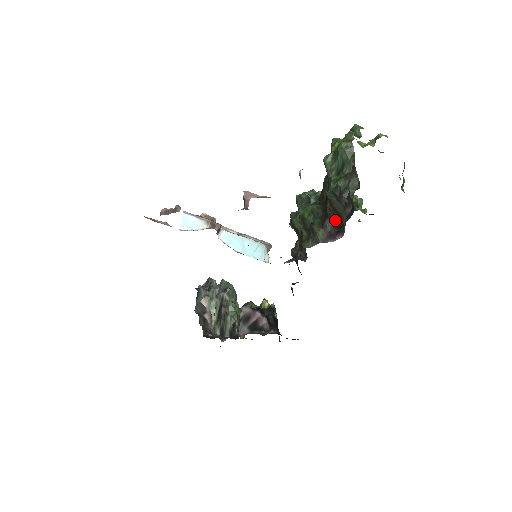
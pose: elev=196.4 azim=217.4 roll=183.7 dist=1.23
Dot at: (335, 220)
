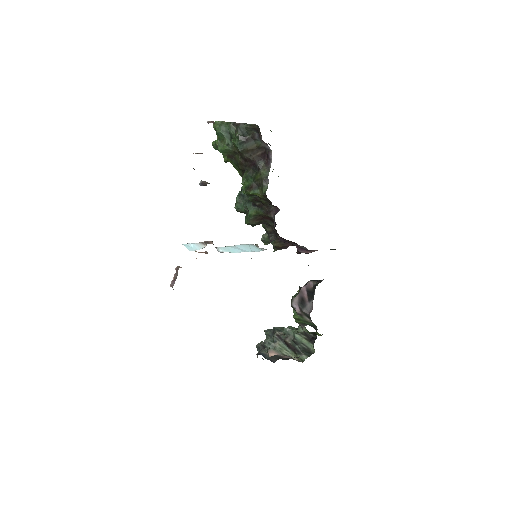
Dot at: (259, 155)
